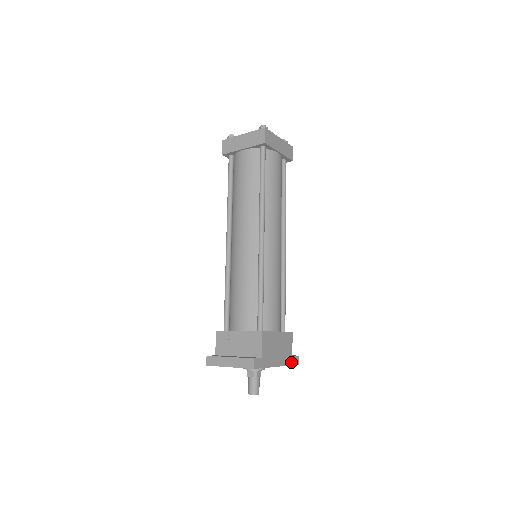
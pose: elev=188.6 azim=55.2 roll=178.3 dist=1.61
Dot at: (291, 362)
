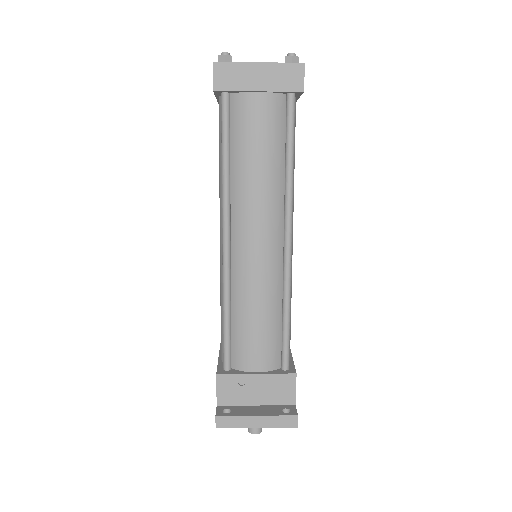
Dot at: occluded
